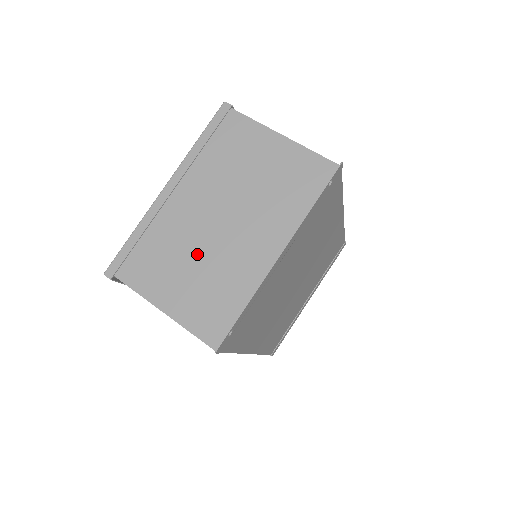
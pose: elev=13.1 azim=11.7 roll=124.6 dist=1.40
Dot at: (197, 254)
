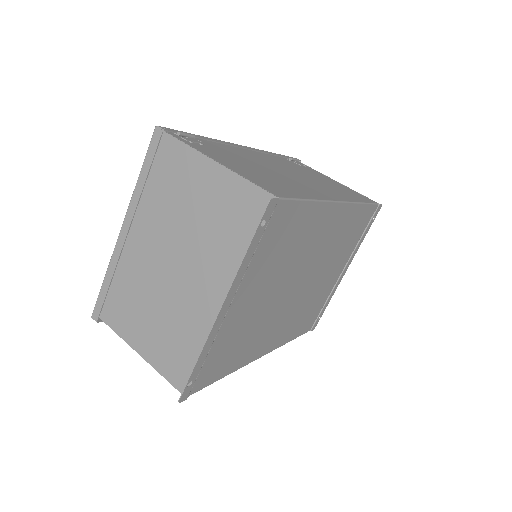
Dot at: (157, 300)
